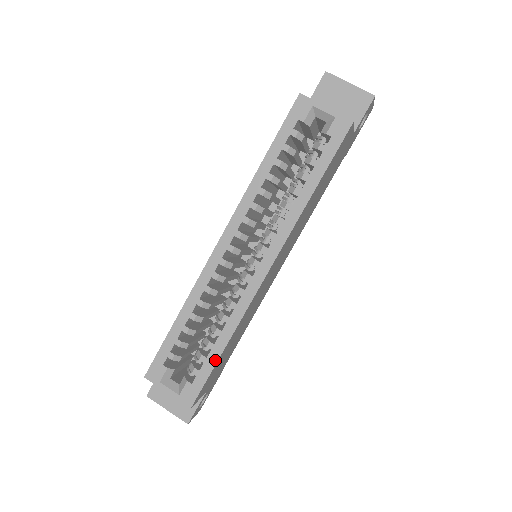
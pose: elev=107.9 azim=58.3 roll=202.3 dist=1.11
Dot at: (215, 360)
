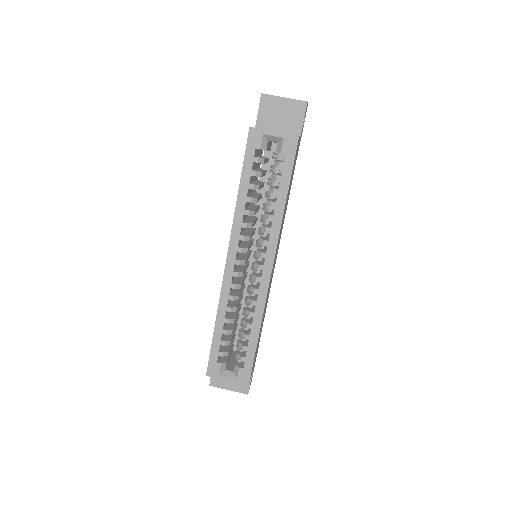
Dot at: (254, 346)
